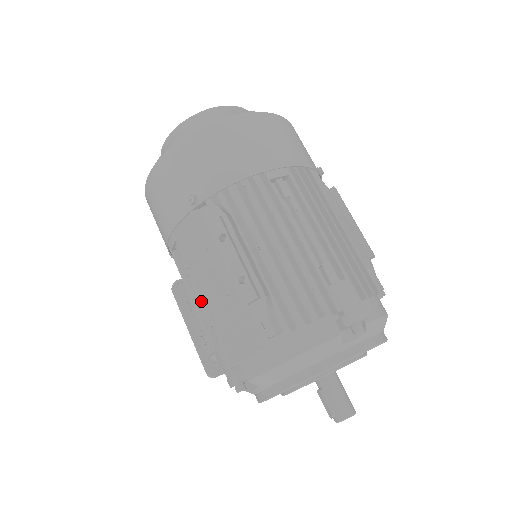
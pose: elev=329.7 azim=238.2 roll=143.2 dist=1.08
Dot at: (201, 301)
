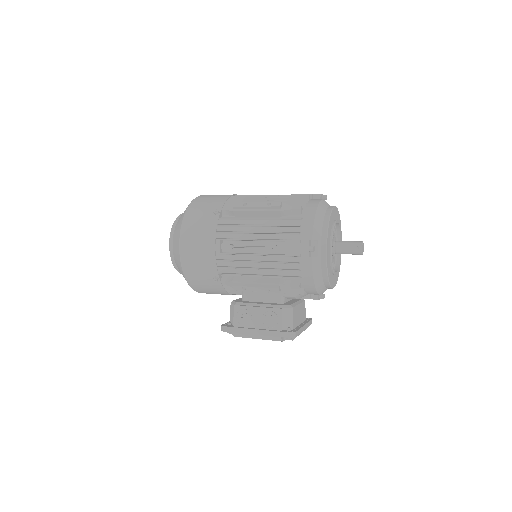
Dot at: (257, 247)
